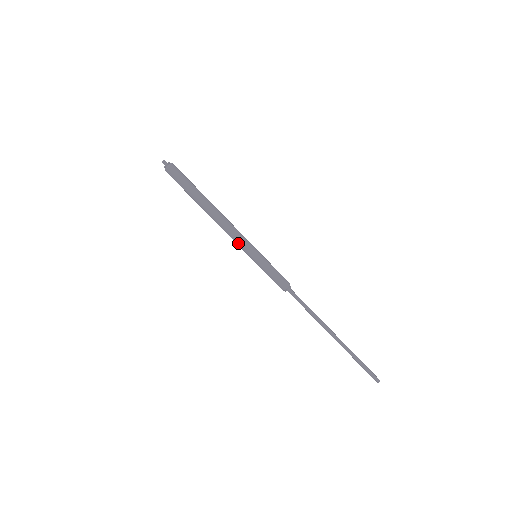
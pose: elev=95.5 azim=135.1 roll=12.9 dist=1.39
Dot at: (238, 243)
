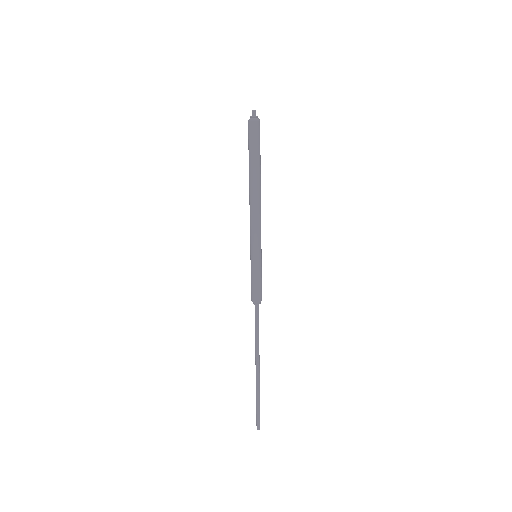
Dot at: (251, 233)
